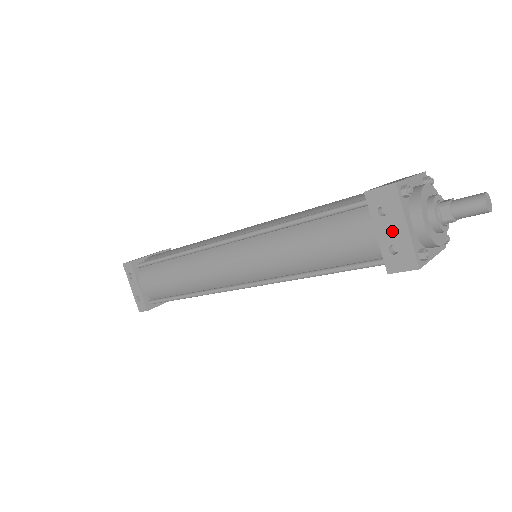
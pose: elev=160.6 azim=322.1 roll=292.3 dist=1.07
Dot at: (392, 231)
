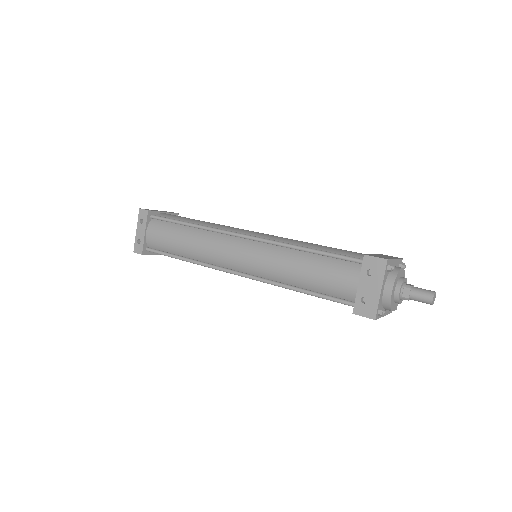
Dot at: (370, 288)
